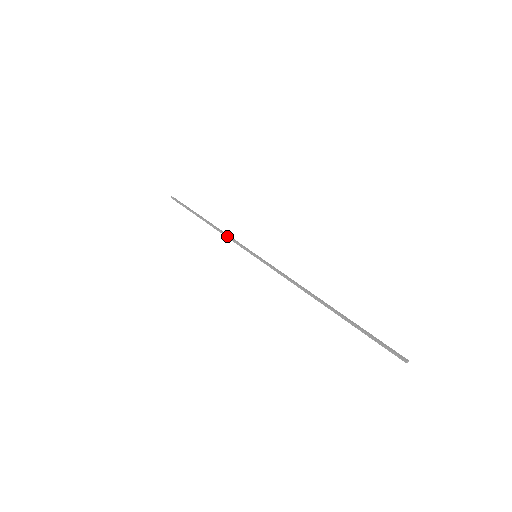
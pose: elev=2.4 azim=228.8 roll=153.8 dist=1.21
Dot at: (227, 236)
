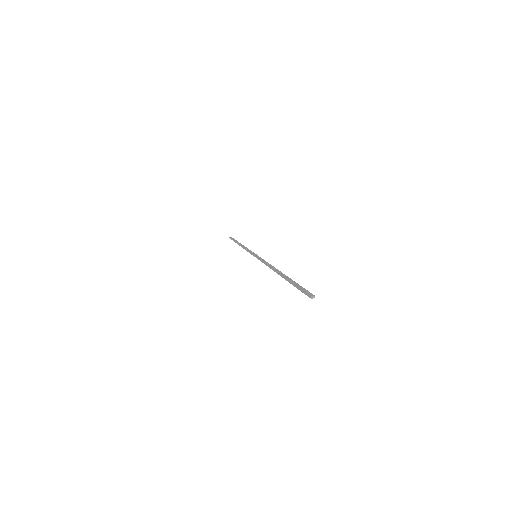
Dot at: (245, 249)
